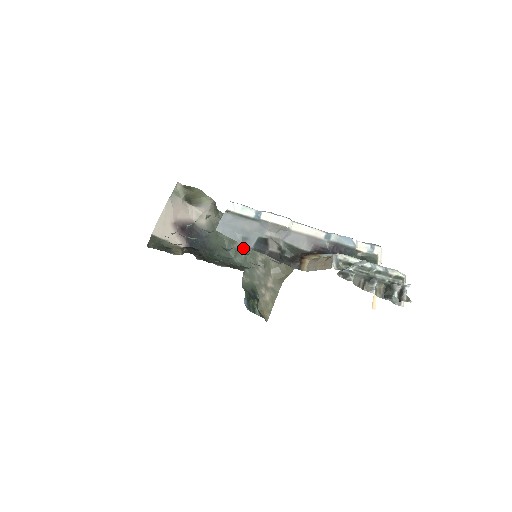
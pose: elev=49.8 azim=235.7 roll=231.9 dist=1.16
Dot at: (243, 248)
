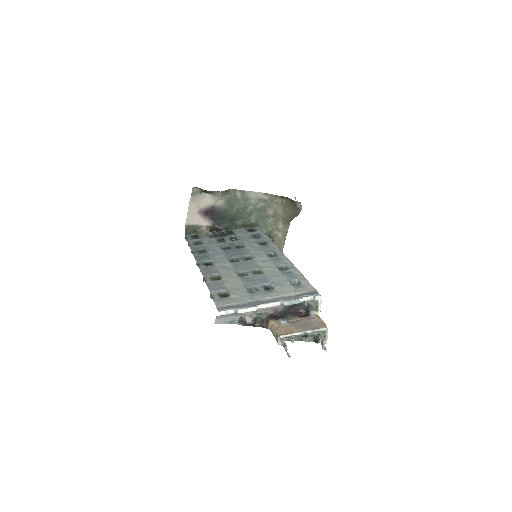
Dot at: (255, 209)
